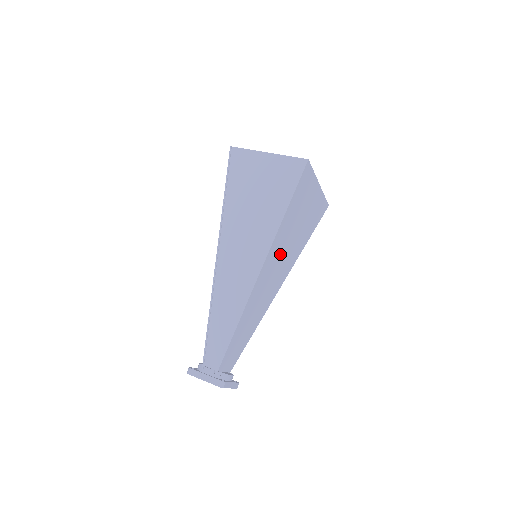
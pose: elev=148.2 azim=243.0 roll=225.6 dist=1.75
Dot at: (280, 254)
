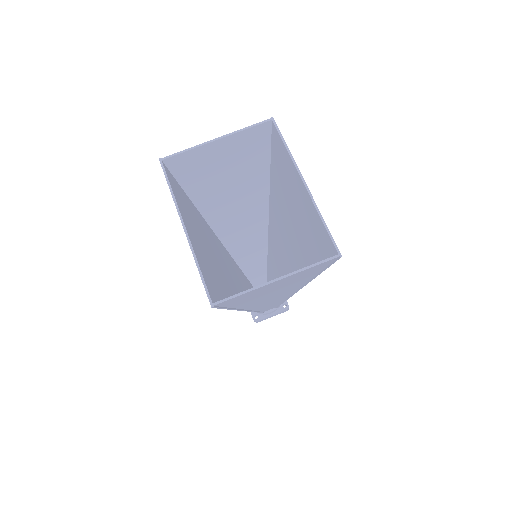
Dot at: (292, 251)
